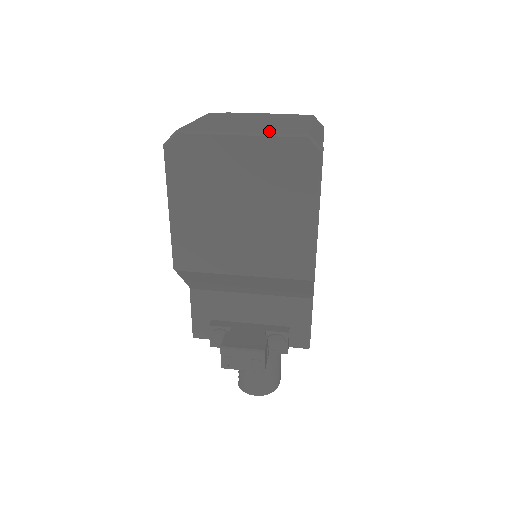
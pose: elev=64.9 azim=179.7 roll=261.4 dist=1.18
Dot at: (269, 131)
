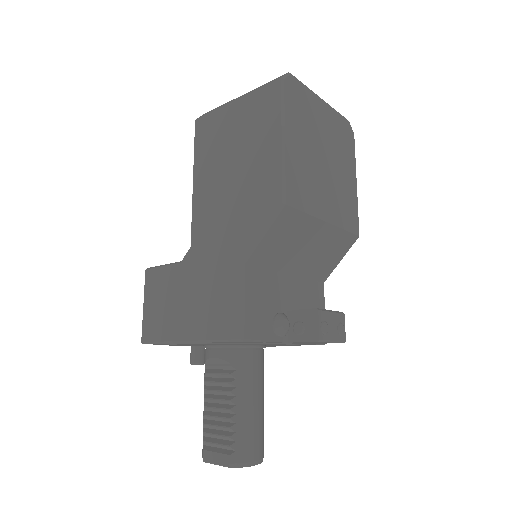
Dot at: occluded
